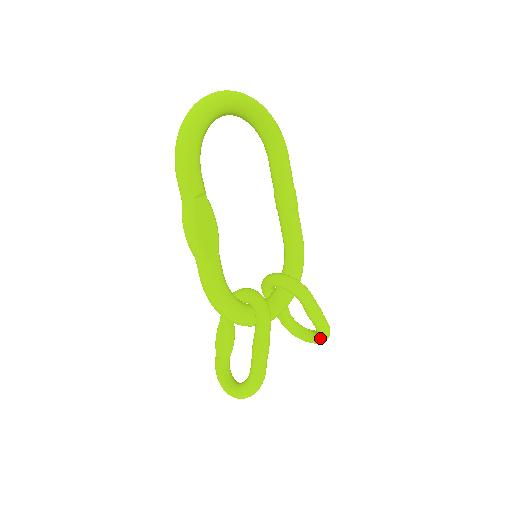
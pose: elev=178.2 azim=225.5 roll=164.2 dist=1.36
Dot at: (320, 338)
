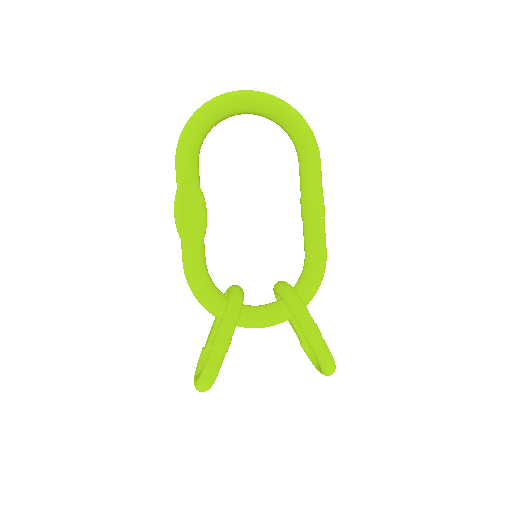
Dot at: (320, 367)
